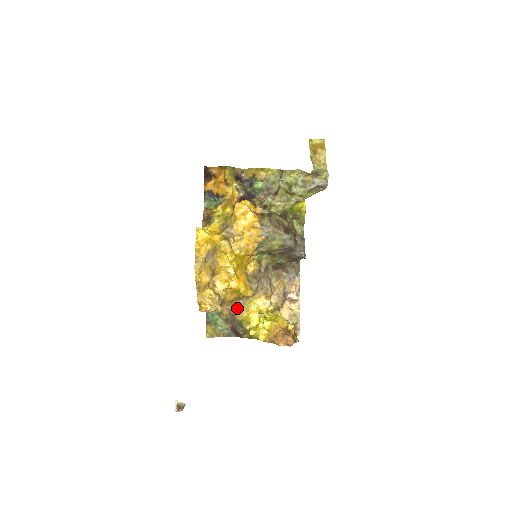
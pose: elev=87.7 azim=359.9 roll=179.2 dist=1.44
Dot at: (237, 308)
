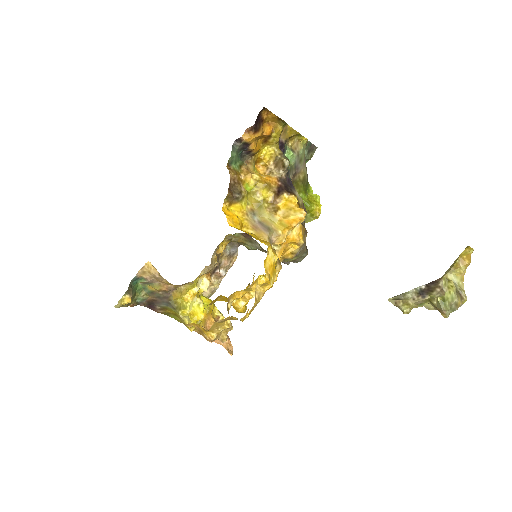
Dot at: (178, 287)
